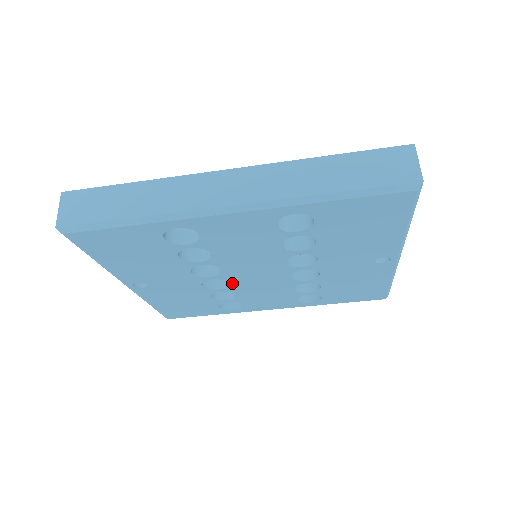
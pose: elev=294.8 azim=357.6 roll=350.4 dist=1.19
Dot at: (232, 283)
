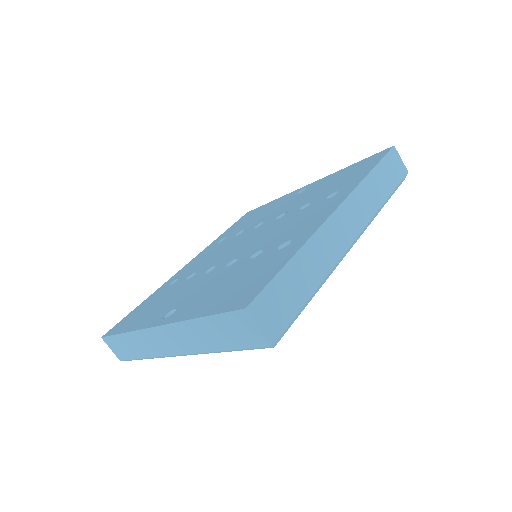
Dot at: occluded
